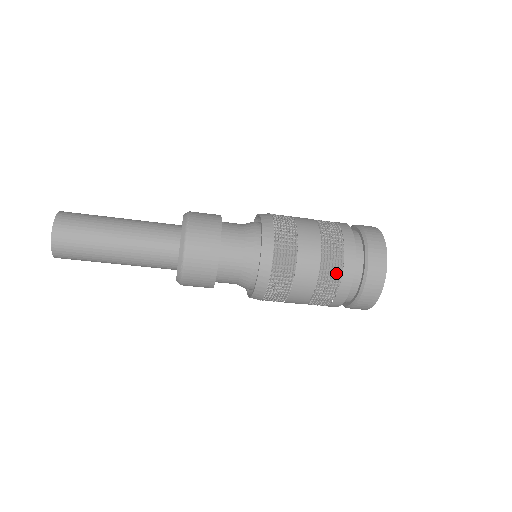
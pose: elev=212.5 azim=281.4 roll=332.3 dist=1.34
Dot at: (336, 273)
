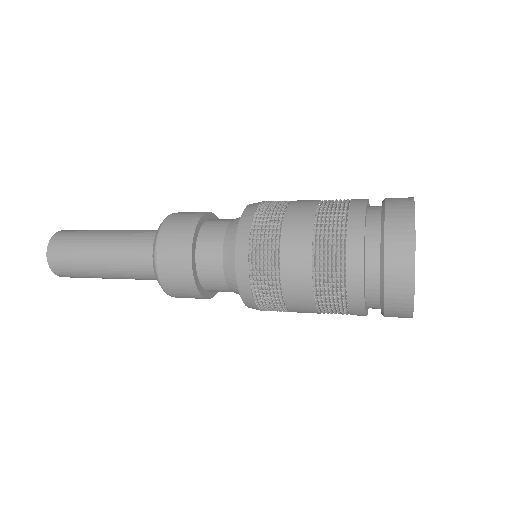
Dot at: (339, 308)
